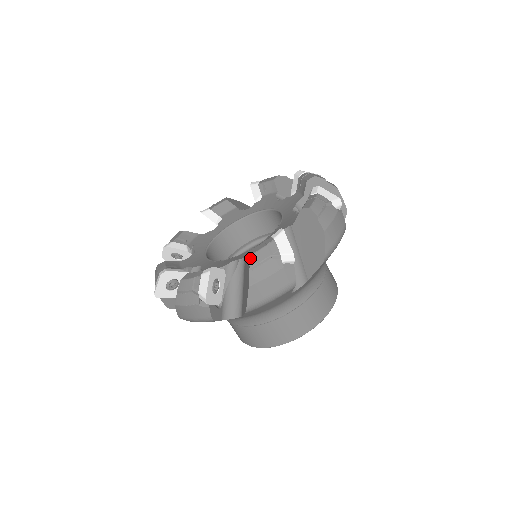
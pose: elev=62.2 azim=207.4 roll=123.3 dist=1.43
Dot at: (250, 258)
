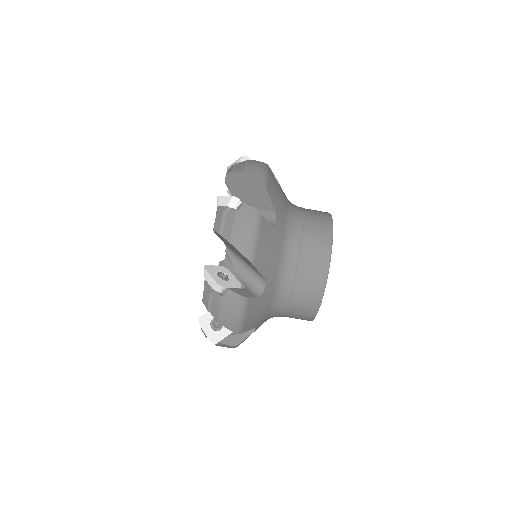
Dot at: (203, 303)
